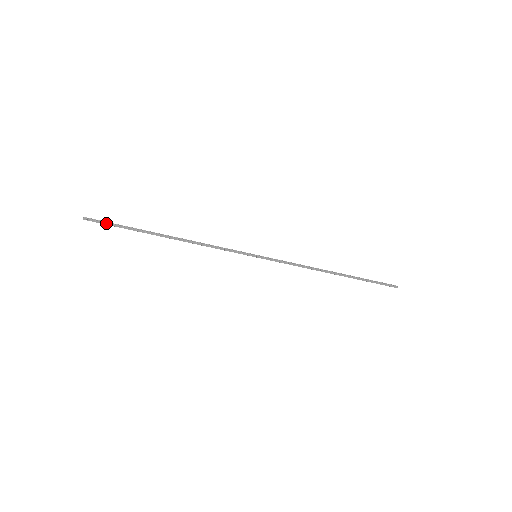
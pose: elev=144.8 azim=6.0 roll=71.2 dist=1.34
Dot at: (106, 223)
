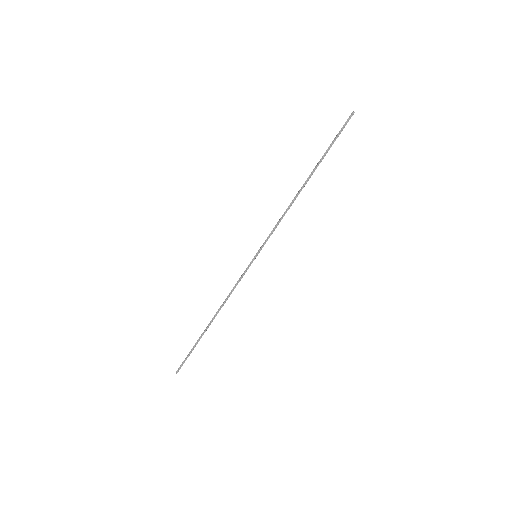
Dot at: occluded
